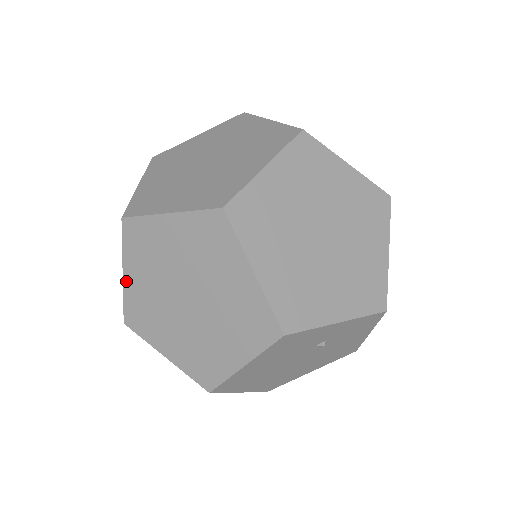
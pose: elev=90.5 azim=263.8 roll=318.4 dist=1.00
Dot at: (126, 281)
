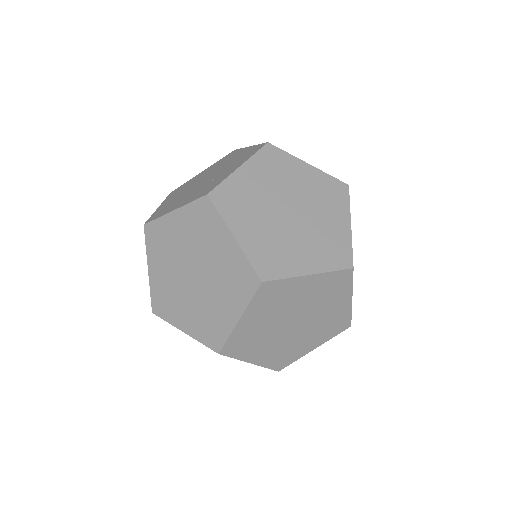
Dot at: (171, 216)
